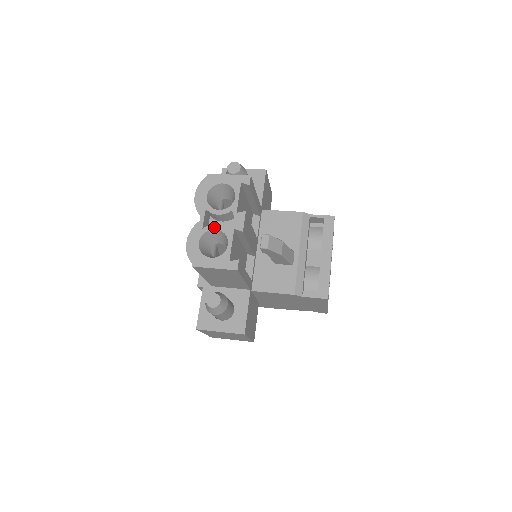
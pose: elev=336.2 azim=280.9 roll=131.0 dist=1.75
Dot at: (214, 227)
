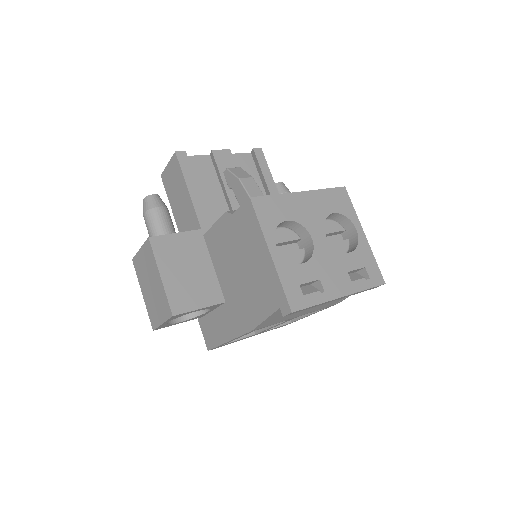
Dot at: occluded
